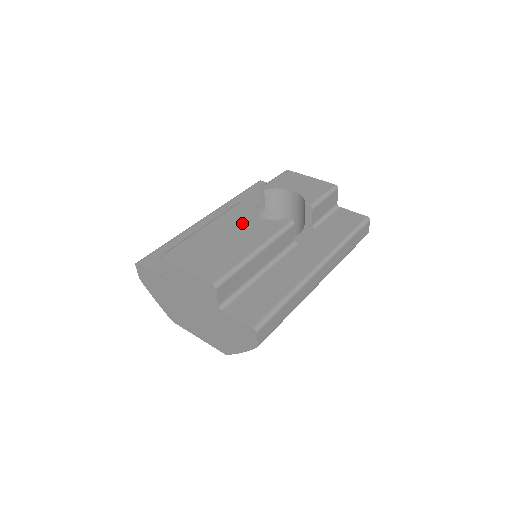
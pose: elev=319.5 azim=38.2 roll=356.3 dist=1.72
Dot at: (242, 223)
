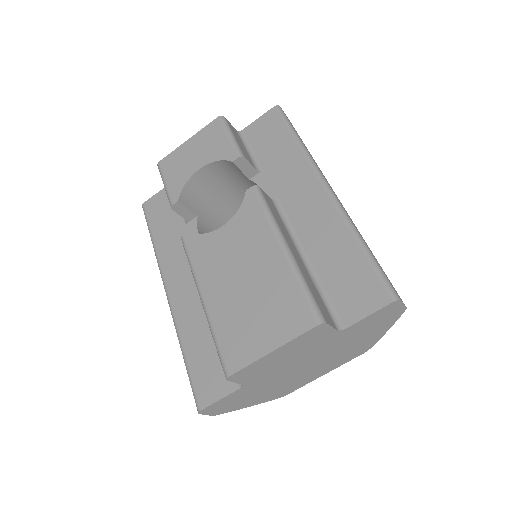
Dot at: (224, 248)
